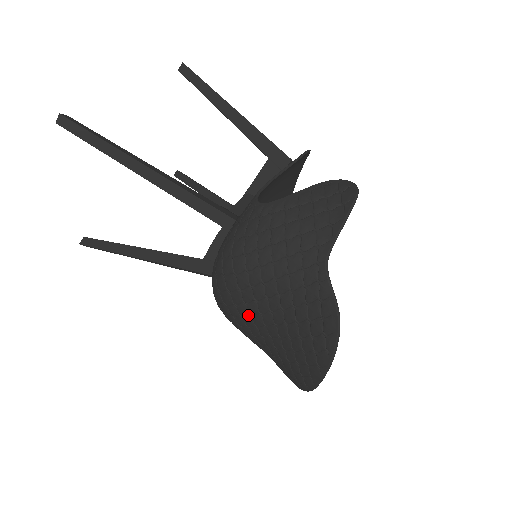
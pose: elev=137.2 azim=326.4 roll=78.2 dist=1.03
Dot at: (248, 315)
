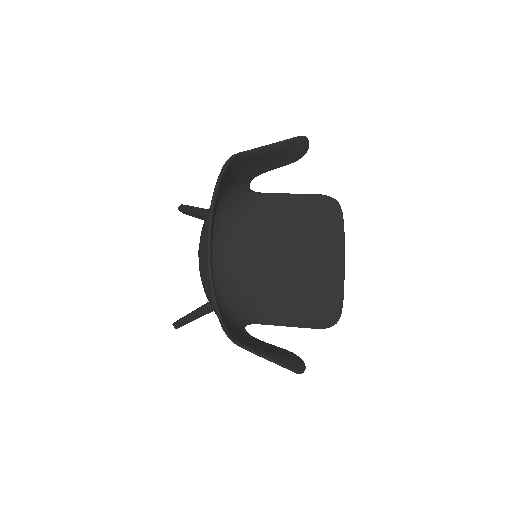
Dot at: (203, 251)
